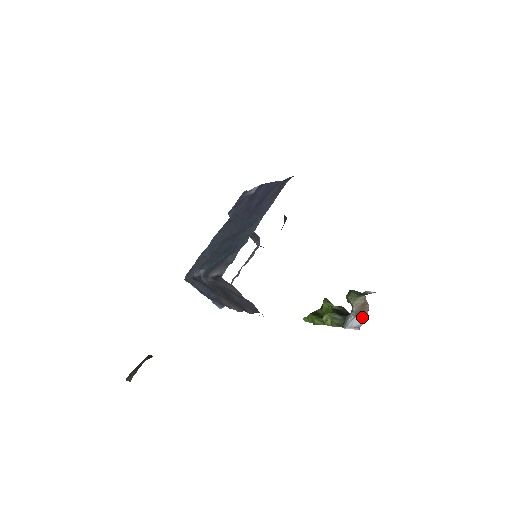
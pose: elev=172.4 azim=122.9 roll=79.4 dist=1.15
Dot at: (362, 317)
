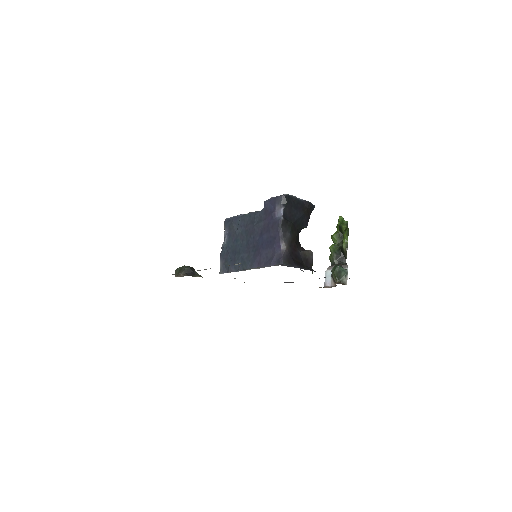
Dot at: (332, 282)
